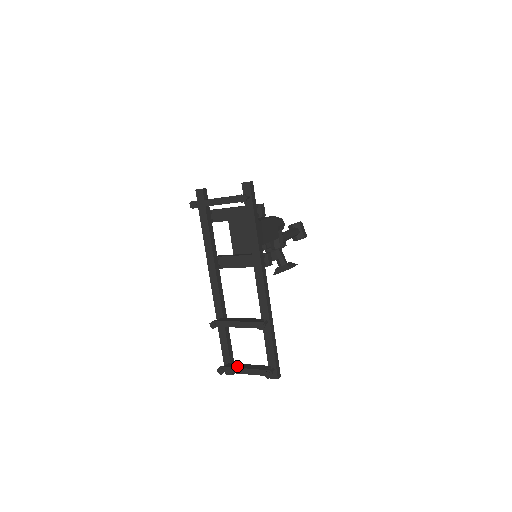
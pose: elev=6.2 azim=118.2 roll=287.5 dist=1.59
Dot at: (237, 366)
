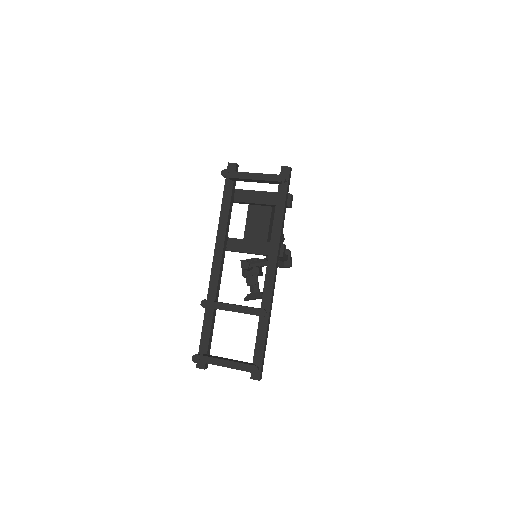
Dot at: (216, 357)
